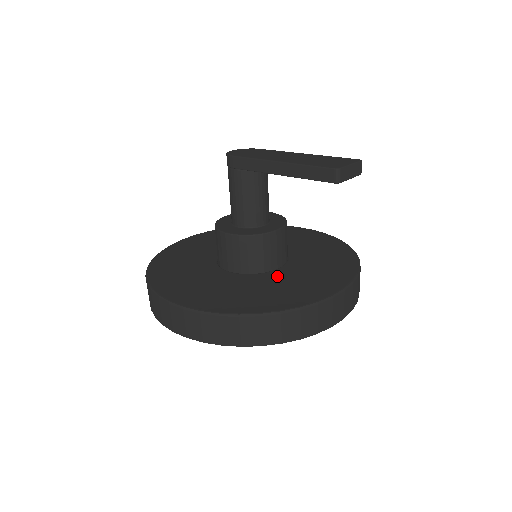
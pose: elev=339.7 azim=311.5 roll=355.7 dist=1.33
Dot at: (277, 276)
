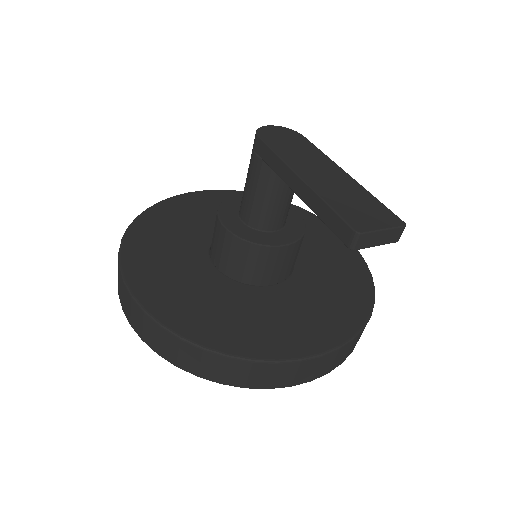
Dot at: (260, 297)
